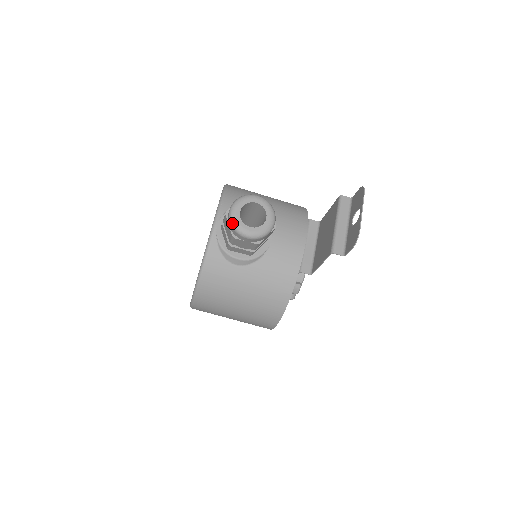
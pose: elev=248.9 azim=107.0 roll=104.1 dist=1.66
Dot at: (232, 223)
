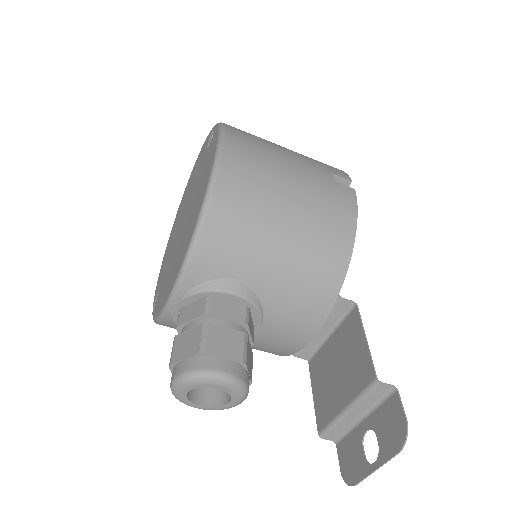
Dot at: occluded
